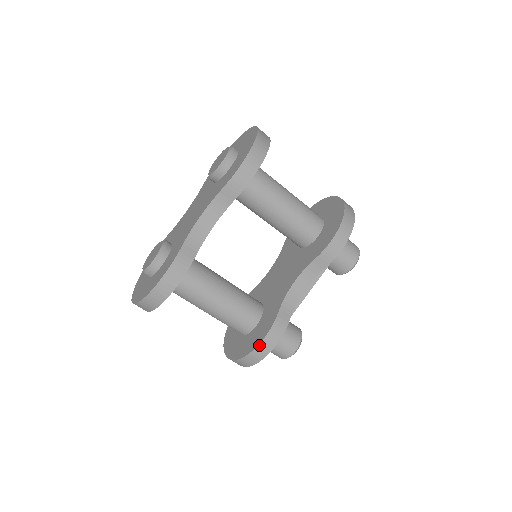
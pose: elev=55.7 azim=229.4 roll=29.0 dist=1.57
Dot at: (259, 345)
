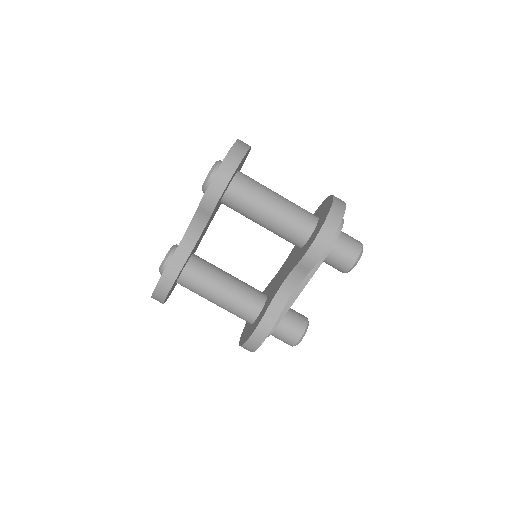
Dot at: (250, 338)
